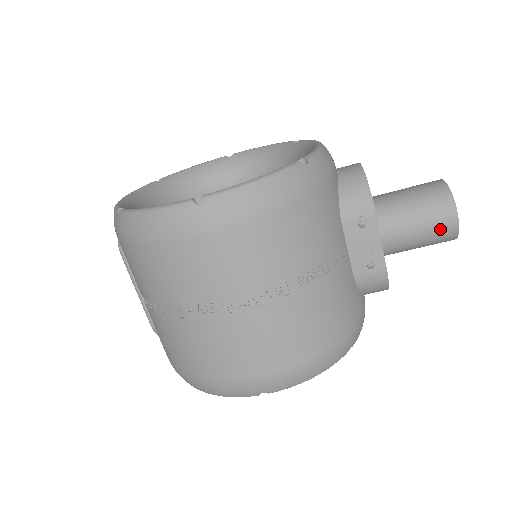
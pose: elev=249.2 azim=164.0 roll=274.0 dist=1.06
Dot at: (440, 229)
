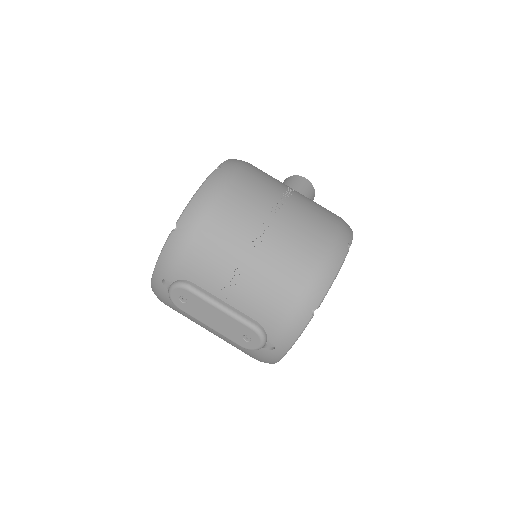
Dot at: (306, 185)
